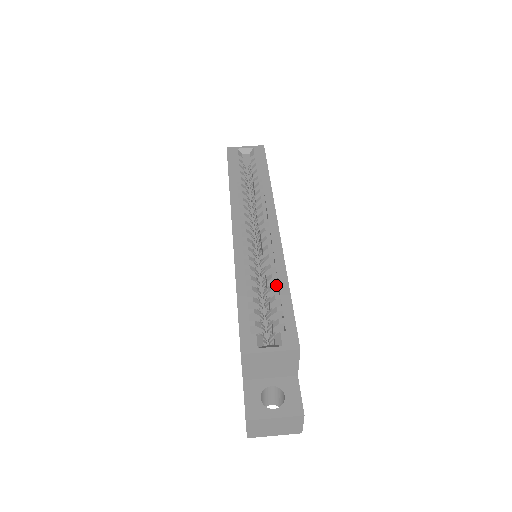
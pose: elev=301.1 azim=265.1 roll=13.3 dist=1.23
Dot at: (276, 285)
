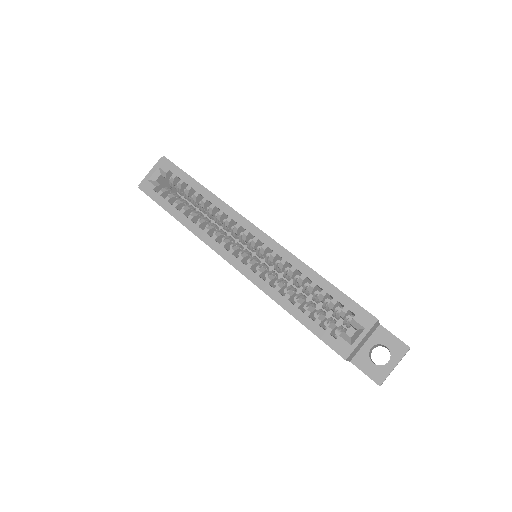
Dot at: (312, 284)
